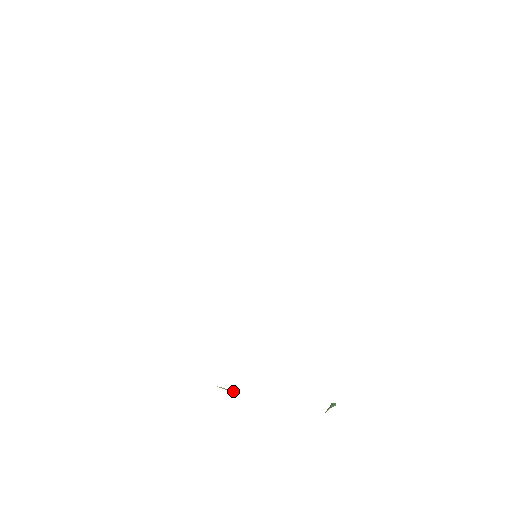
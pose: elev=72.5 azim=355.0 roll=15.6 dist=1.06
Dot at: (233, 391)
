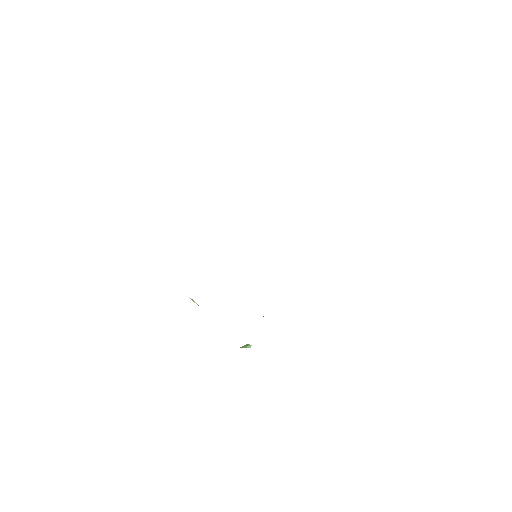
Dot at: (196, 303)
